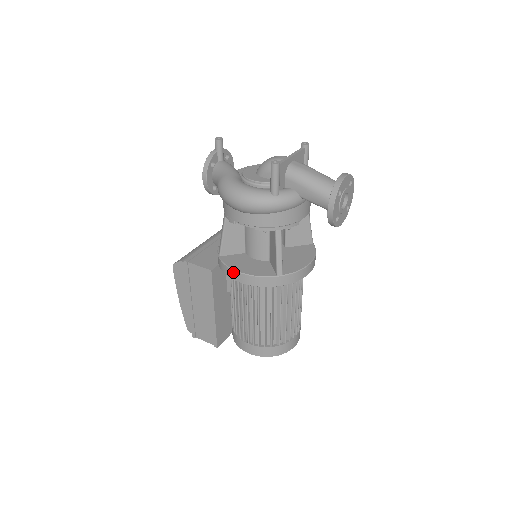
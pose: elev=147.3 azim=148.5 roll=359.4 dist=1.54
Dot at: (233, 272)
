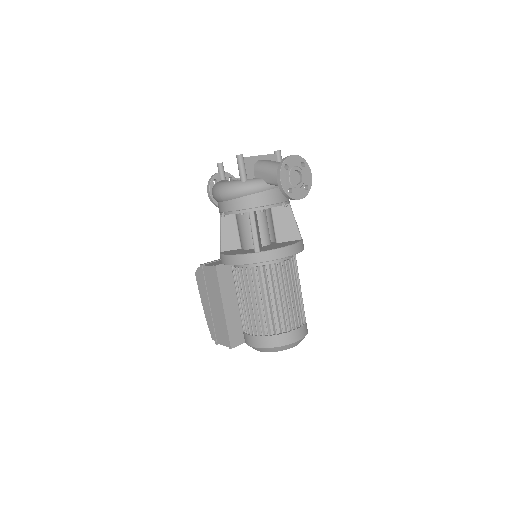
Dot at: (224, 257)
